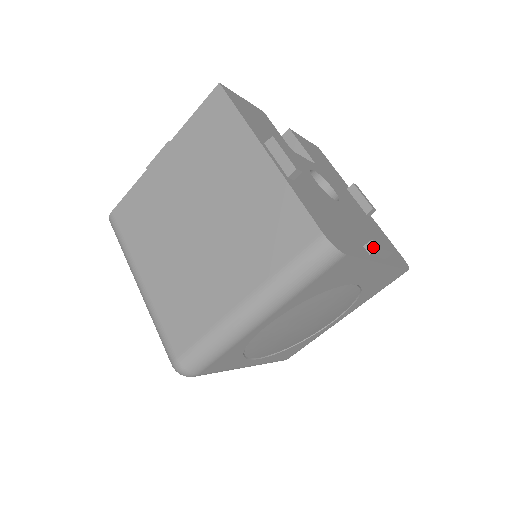
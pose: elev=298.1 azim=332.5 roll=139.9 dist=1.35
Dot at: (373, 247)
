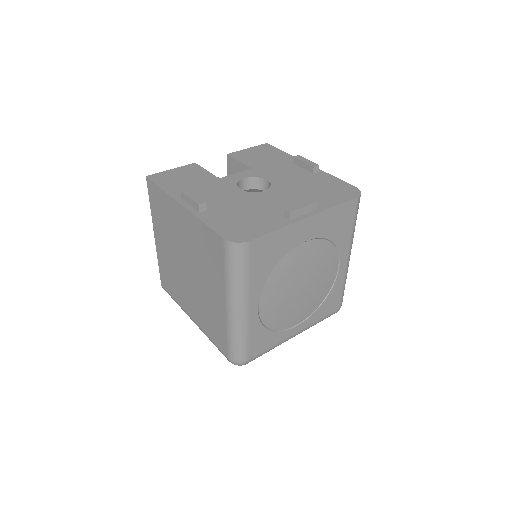
Dot at: (287, 214)
